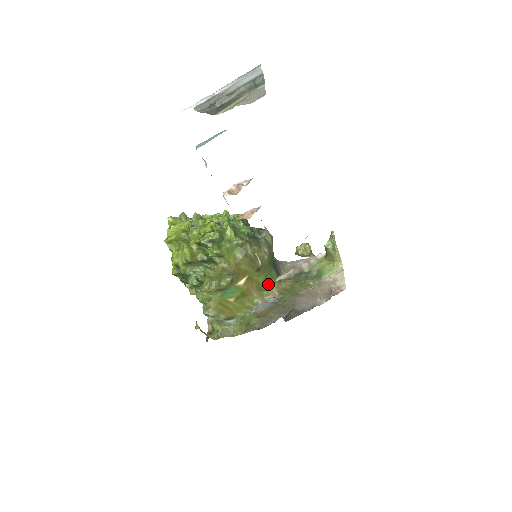
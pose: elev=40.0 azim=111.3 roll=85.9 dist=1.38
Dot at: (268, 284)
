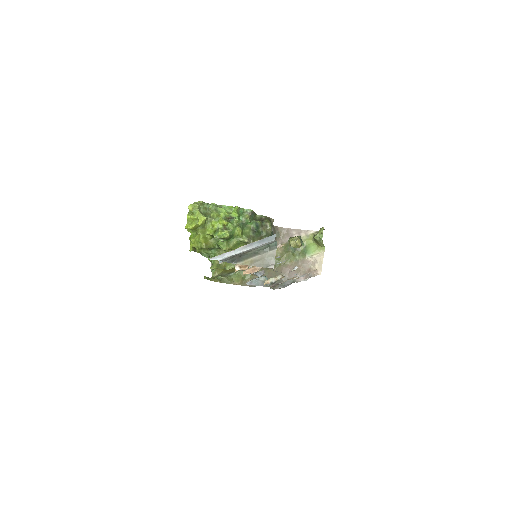
Dot at: occluded
